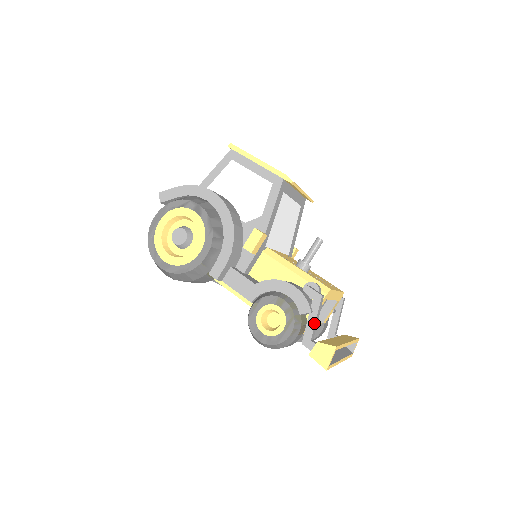
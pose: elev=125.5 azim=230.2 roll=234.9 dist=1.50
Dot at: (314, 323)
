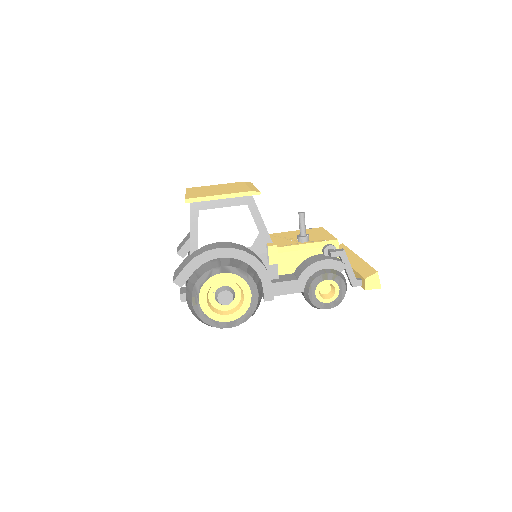
Dot at: (352, 270)
